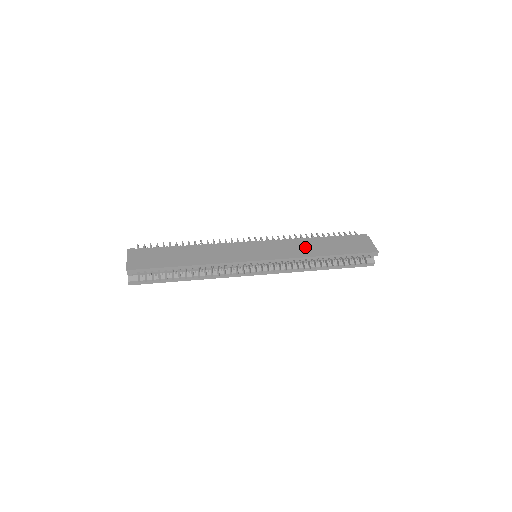
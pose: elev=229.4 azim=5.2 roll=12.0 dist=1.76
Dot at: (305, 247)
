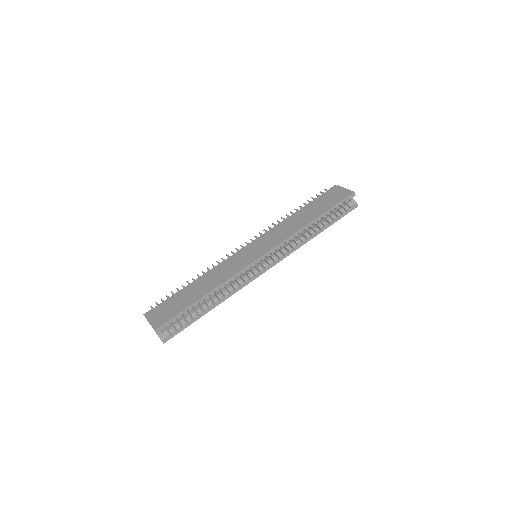
Dot at: (292, 224)
